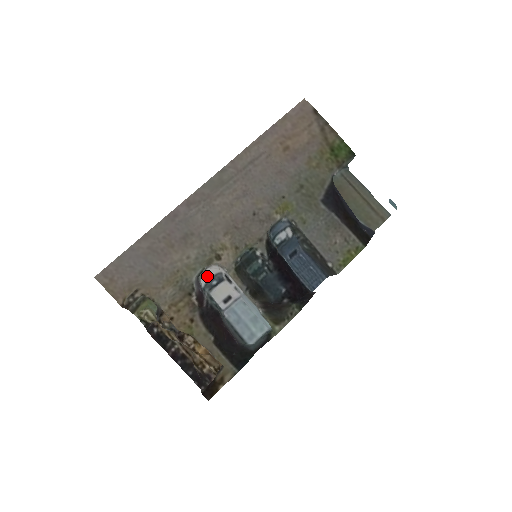
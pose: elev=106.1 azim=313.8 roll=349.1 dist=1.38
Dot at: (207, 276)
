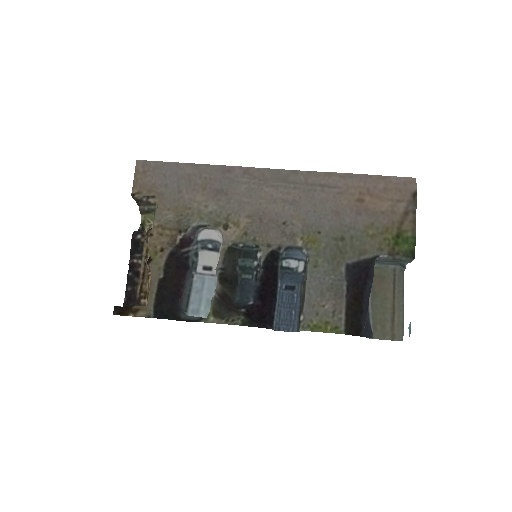
Dot at: (209, 235)
